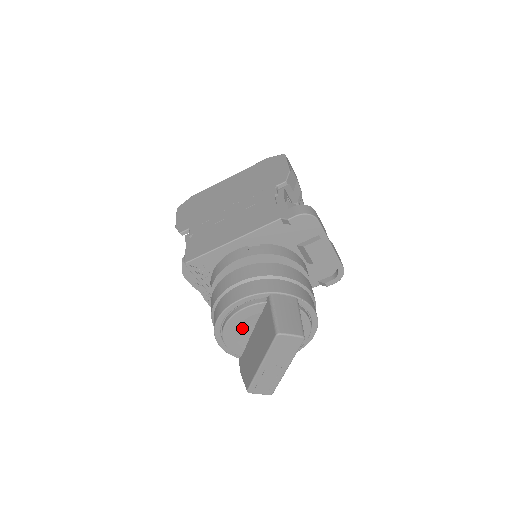
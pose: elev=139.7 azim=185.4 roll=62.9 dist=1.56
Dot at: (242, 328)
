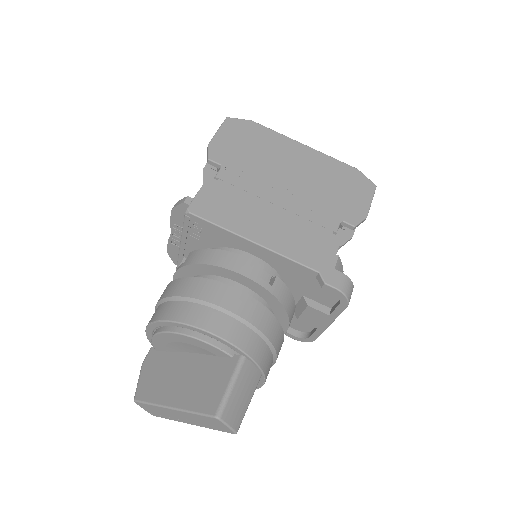
Dot at: (185, 345)
